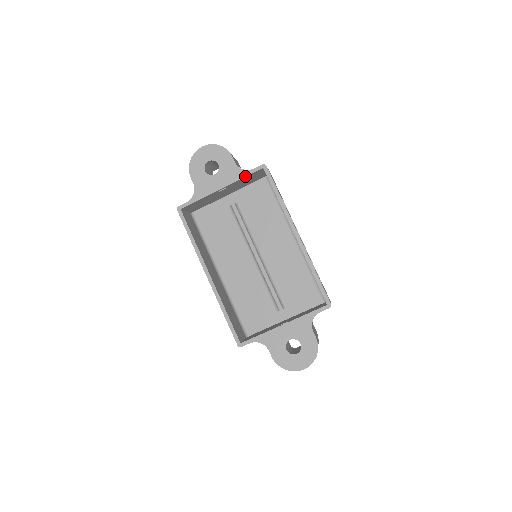
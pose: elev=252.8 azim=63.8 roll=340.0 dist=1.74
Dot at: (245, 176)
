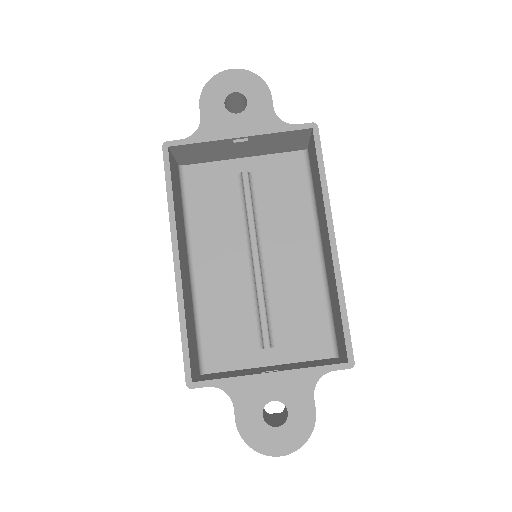
Dot at: (282, 130)
